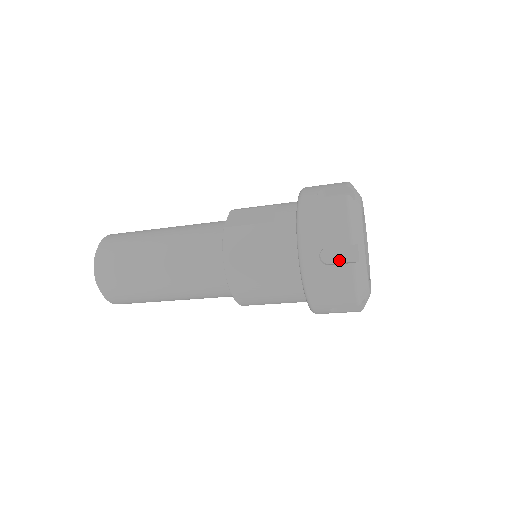
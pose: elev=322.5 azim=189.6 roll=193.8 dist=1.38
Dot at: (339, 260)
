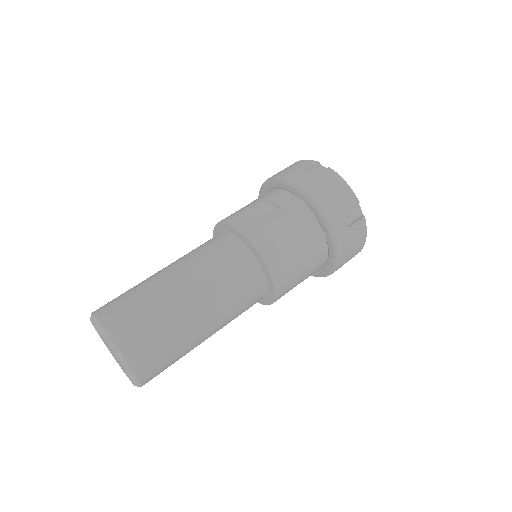
Dot at: (351, 220)
